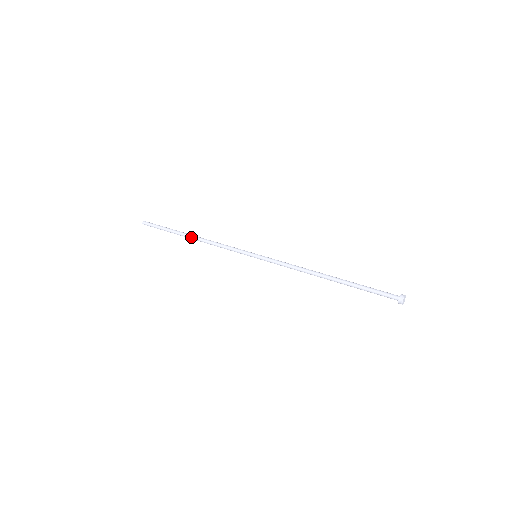
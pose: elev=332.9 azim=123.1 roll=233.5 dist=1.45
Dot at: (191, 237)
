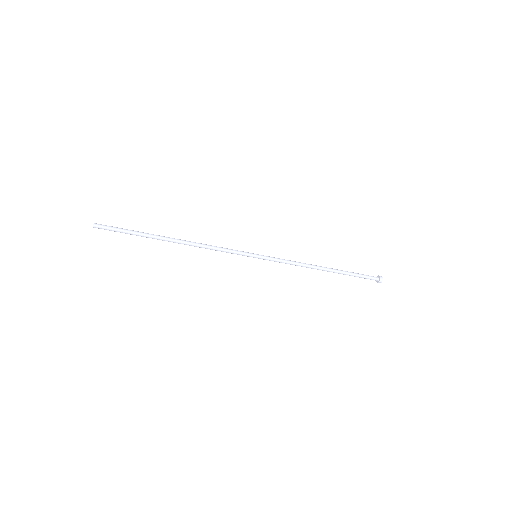
Dot at: (175, 239)
